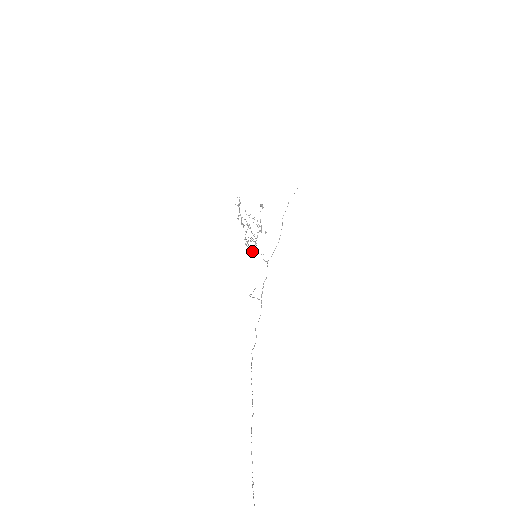
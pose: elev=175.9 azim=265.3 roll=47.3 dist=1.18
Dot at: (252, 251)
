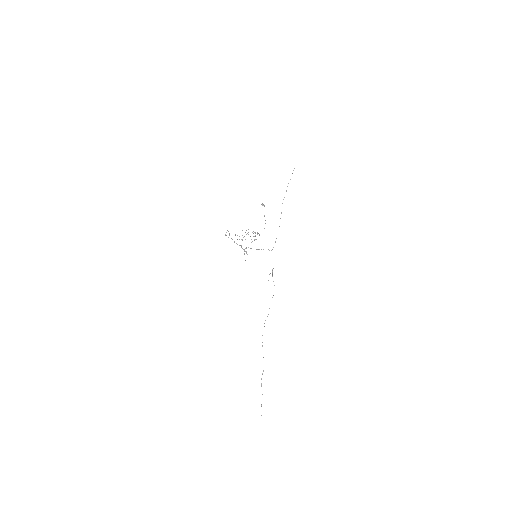
Dot at: (257, 249)
